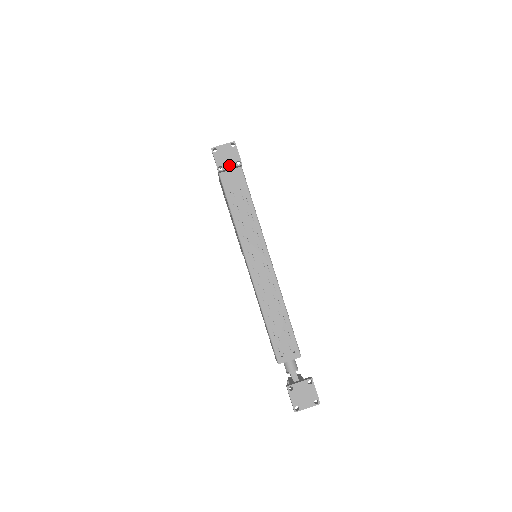
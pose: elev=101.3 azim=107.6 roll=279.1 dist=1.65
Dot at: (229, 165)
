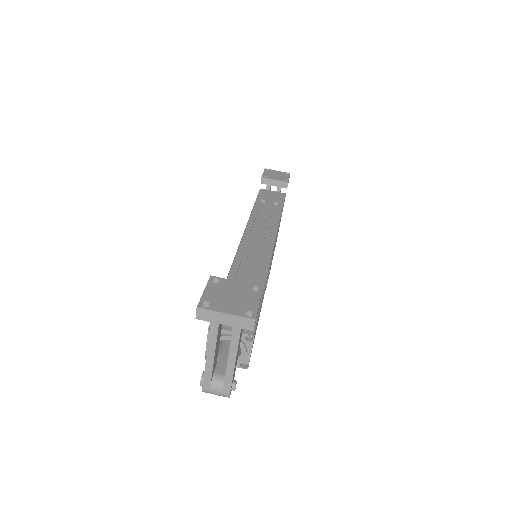
Dot at: (275, 178)
